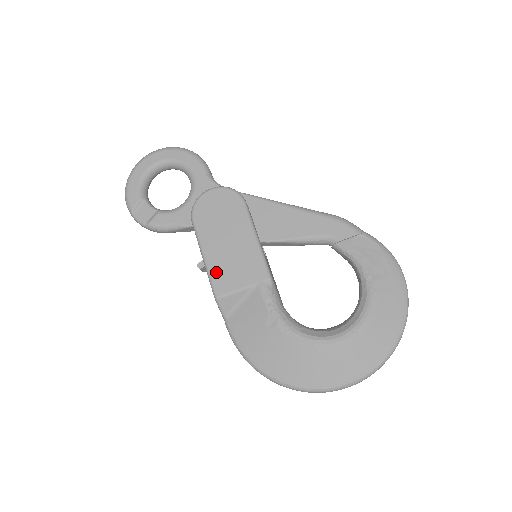
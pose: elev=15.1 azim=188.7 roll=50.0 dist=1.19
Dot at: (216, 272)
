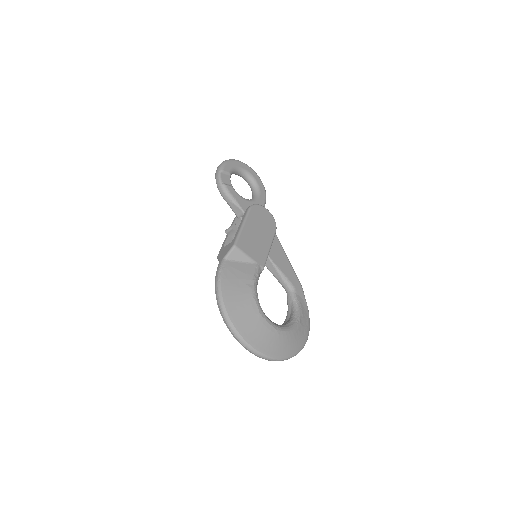
Dot at: (244, 237)
